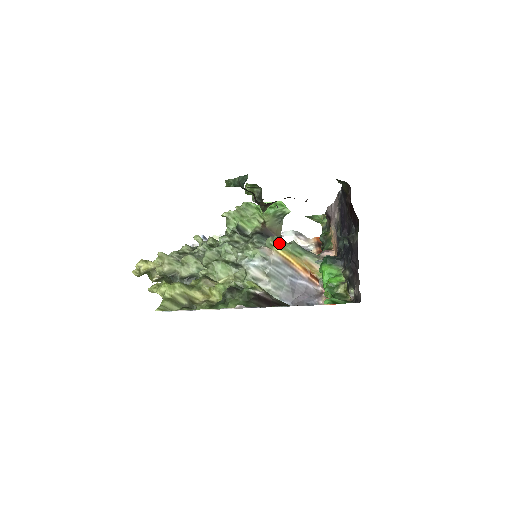
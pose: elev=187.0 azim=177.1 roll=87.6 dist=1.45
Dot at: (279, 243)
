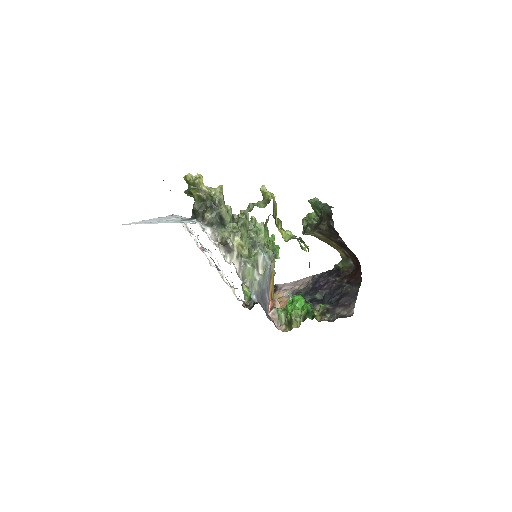
Dot at: occluded
